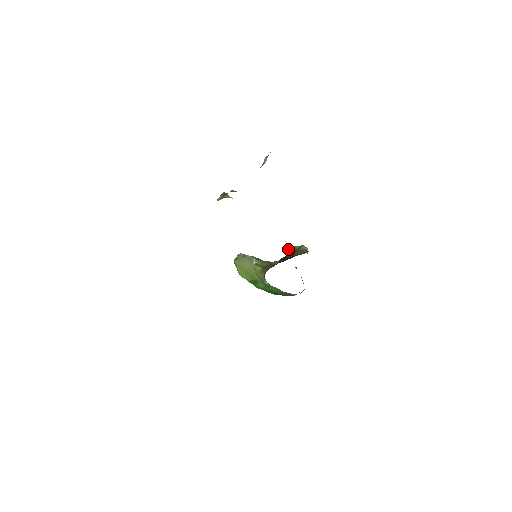
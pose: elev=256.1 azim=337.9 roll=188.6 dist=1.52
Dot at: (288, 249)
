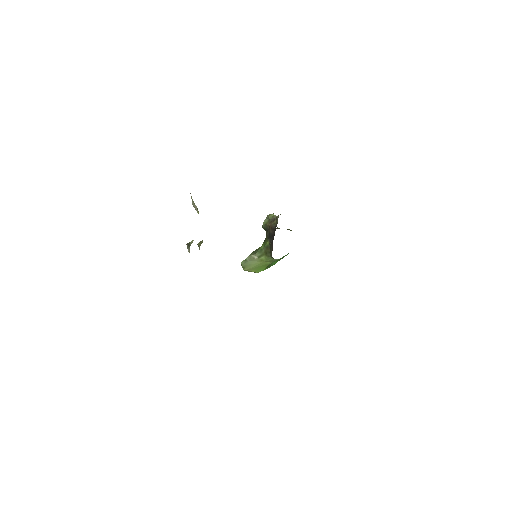
Dot at: (263, 227)
